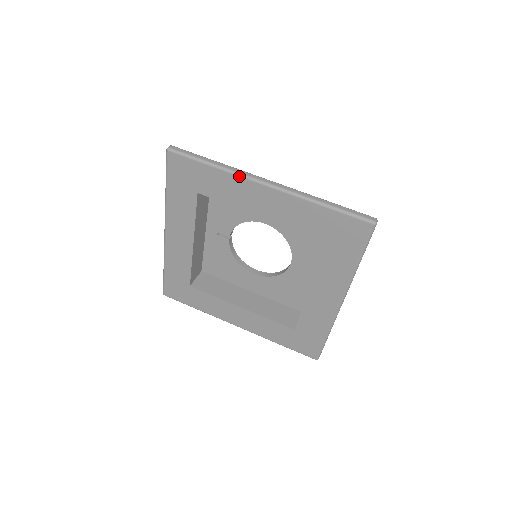
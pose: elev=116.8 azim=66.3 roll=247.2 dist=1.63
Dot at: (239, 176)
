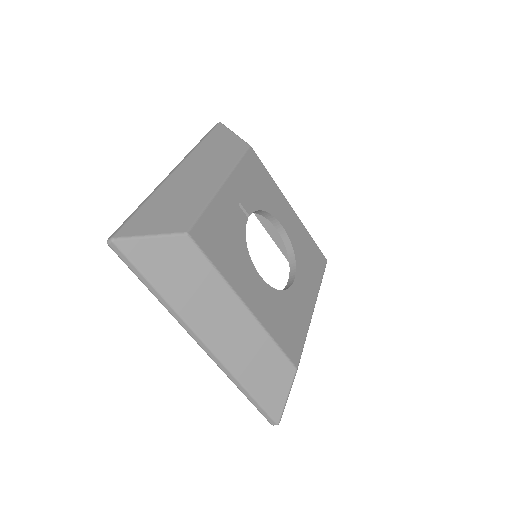
Dot at: (177, 319)
